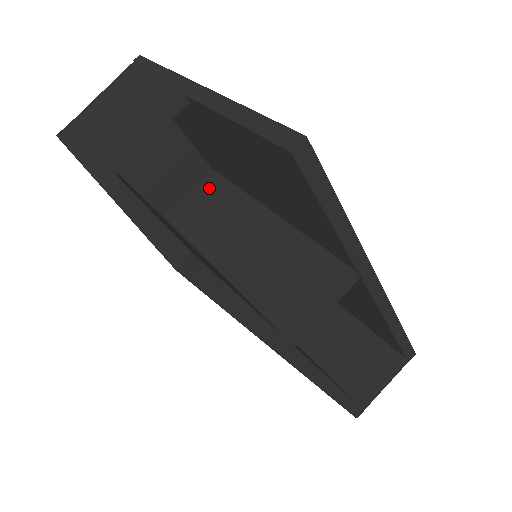
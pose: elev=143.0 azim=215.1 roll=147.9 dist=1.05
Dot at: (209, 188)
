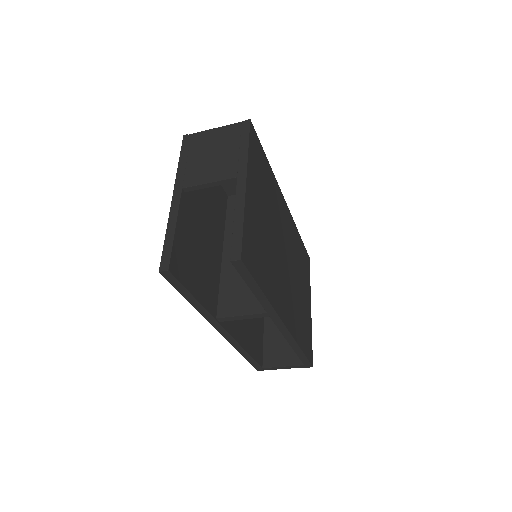
Dot at: occluded
